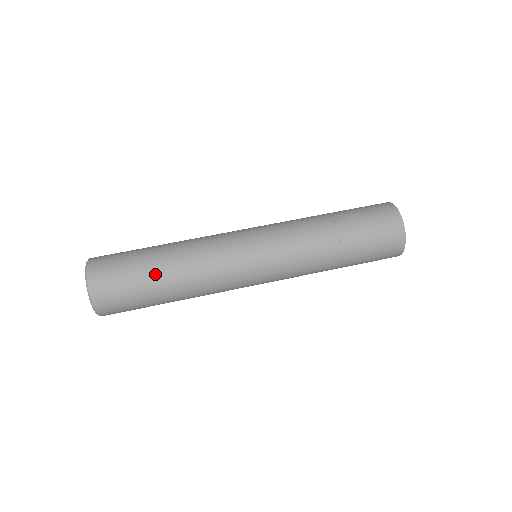
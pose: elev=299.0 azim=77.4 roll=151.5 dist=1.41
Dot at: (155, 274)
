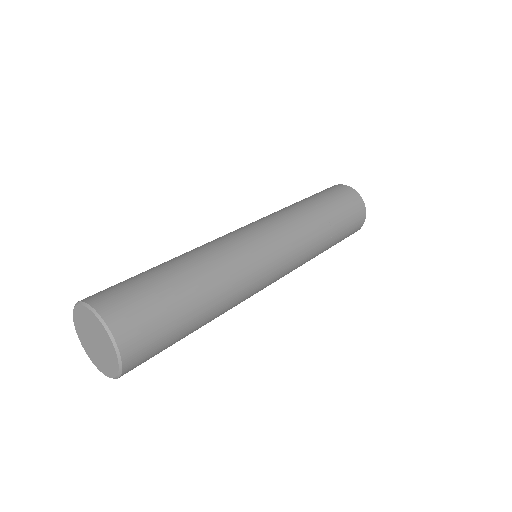
Dot at: (173, 274)
